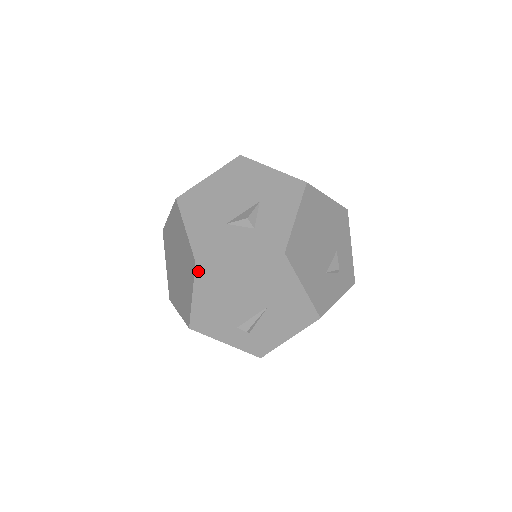
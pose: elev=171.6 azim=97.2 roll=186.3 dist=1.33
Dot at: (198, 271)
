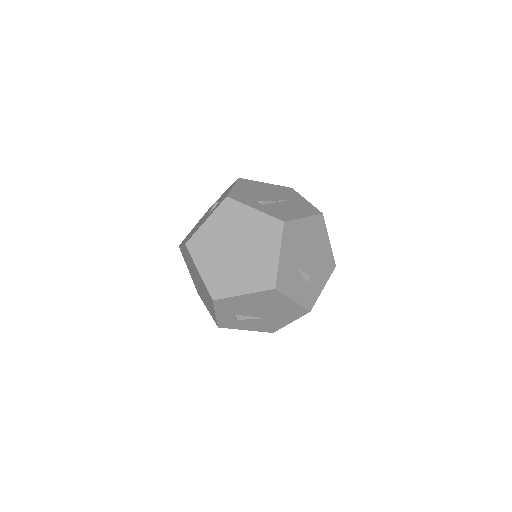
Dot at: (269, 291)
